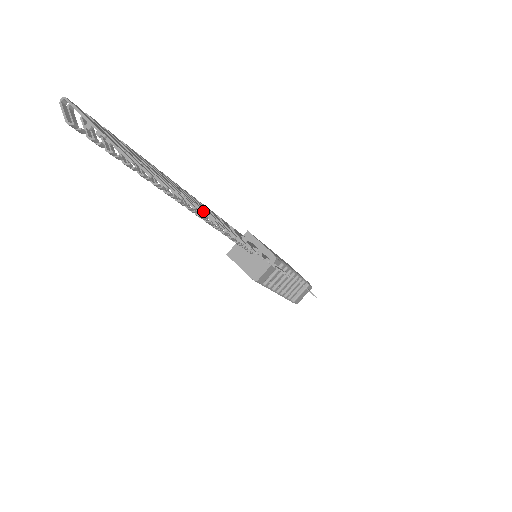
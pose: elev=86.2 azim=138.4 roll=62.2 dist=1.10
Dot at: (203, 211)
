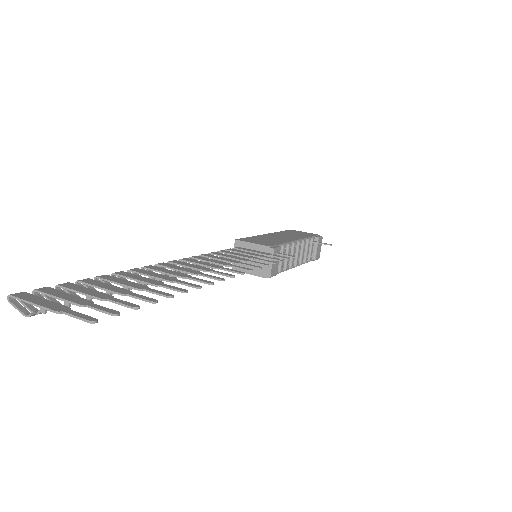
Dot at: (182, 284)
